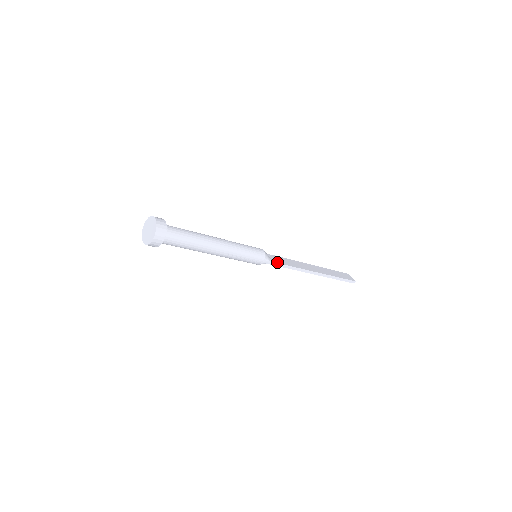
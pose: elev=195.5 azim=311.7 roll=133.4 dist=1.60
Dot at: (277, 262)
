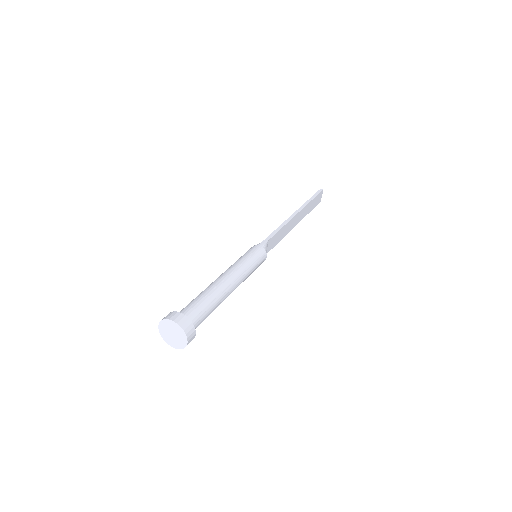
Dot at: occluded
